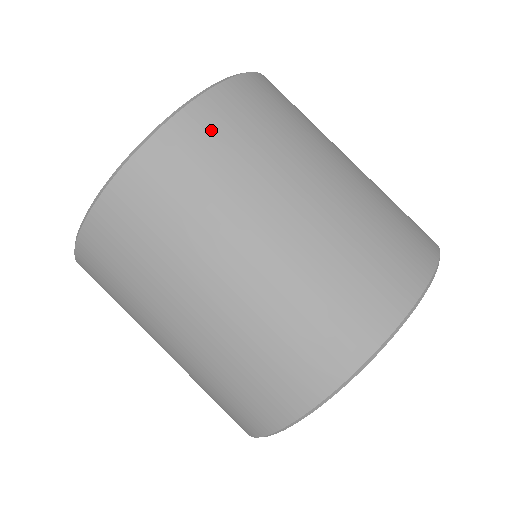
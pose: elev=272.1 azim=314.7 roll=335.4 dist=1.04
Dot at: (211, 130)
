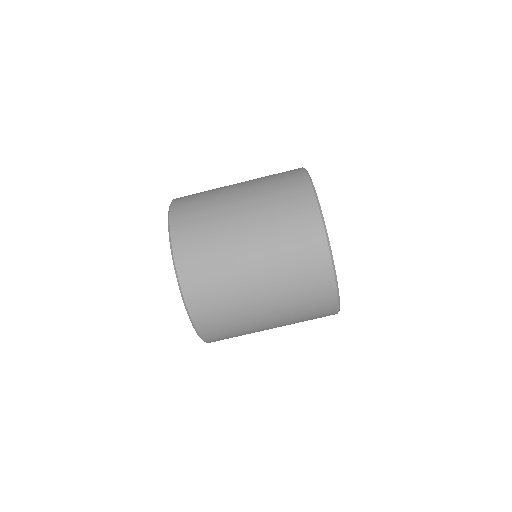
Dot at: (207, 314)
